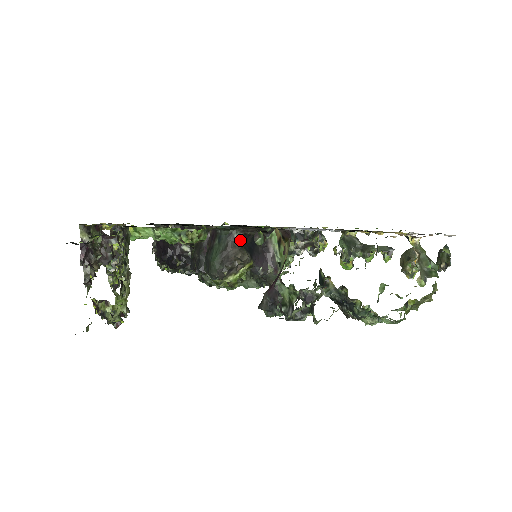
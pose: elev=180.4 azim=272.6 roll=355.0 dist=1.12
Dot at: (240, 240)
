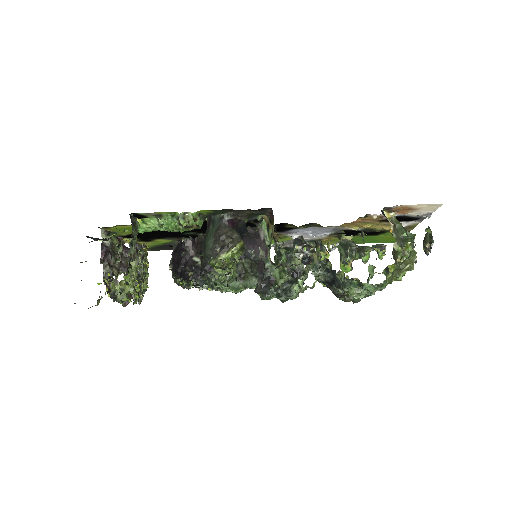
Dot at: (231, 223)
